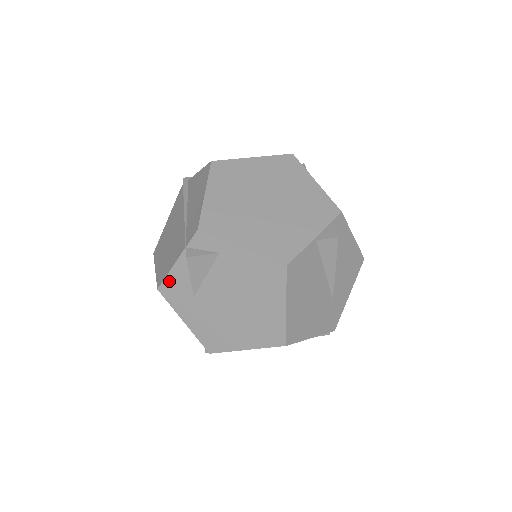
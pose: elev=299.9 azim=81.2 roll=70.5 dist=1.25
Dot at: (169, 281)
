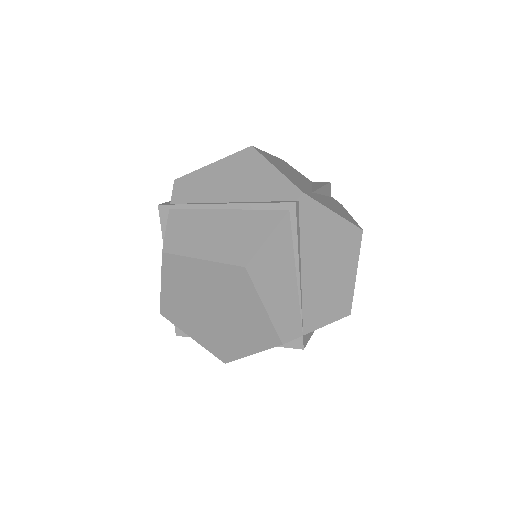
Dot at: occluded
